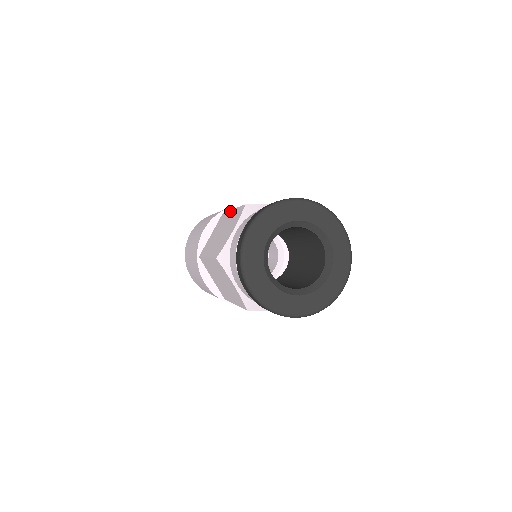
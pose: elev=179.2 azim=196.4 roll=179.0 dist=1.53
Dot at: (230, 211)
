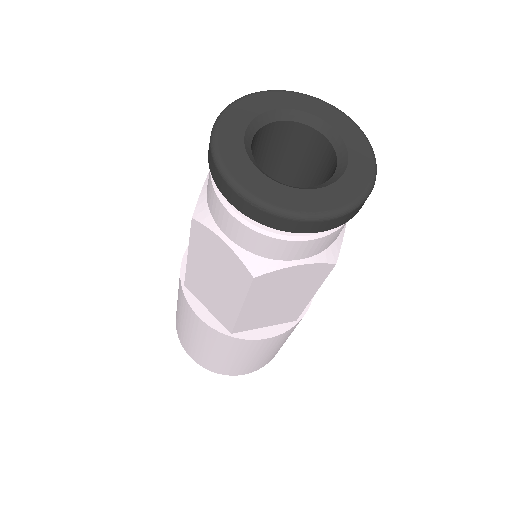
Dot at: occluded
